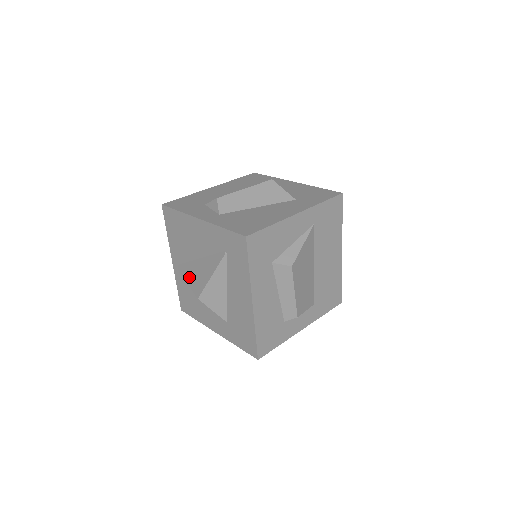
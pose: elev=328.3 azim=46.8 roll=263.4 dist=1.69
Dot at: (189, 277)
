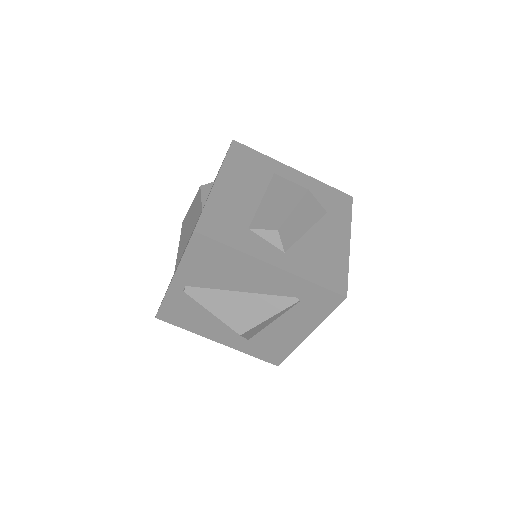
Dot at: (217, 308)
